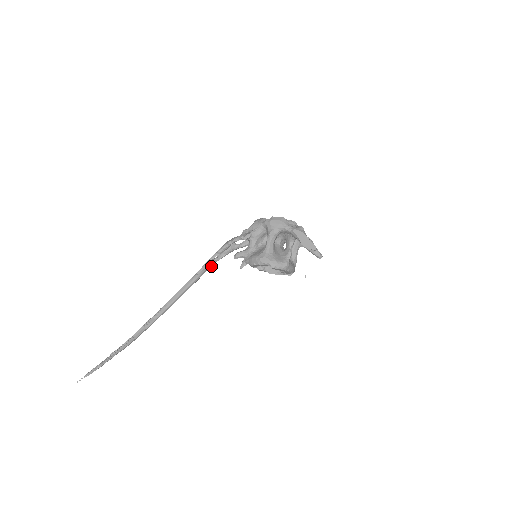
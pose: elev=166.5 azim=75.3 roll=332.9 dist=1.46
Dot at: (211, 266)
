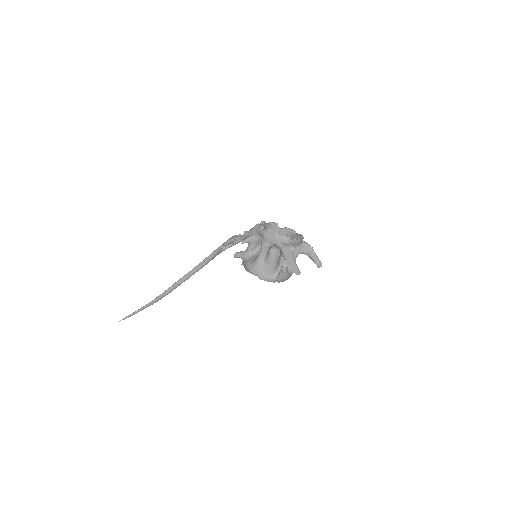
Dot at: occluded
